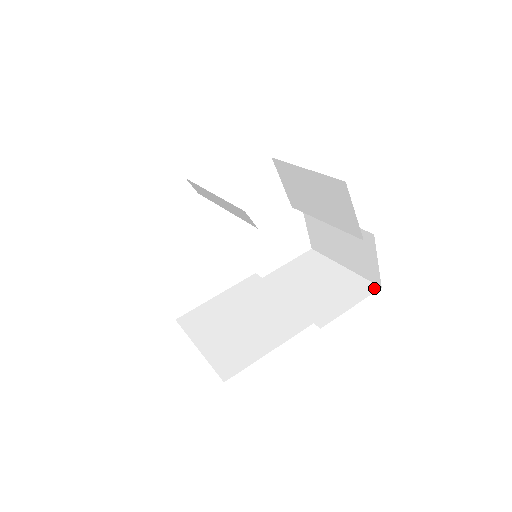
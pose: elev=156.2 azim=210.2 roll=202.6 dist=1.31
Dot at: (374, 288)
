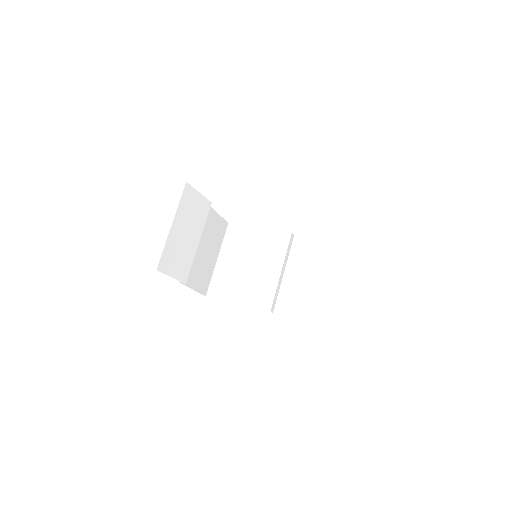
Dot at: (325, 321)
